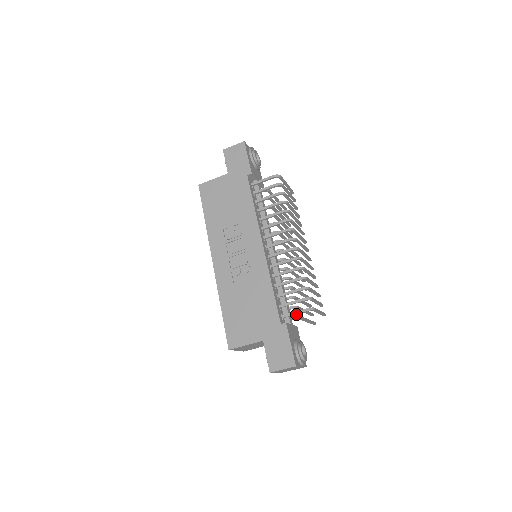
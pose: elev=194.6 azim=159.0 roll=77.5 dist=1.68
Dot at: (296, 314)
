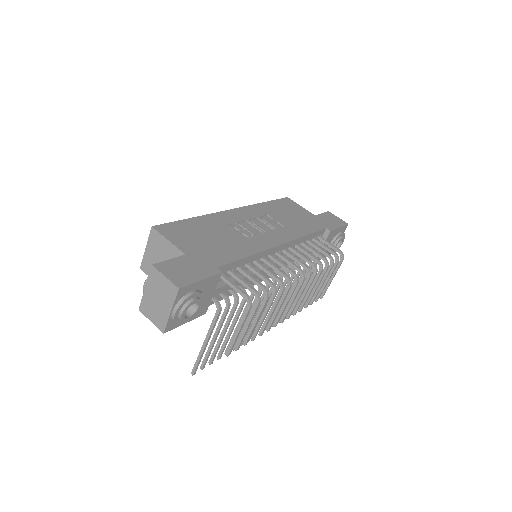
Dot at: (234, 288)
